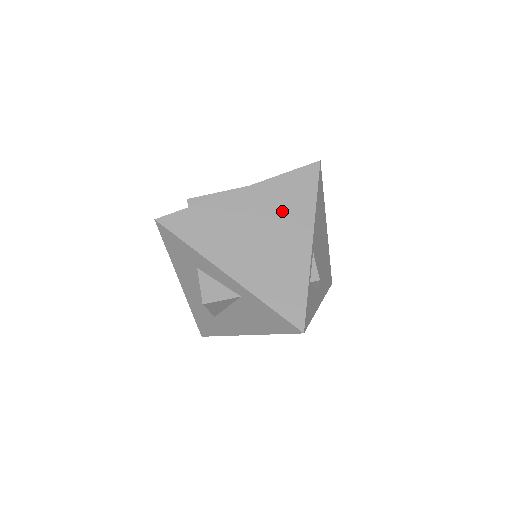
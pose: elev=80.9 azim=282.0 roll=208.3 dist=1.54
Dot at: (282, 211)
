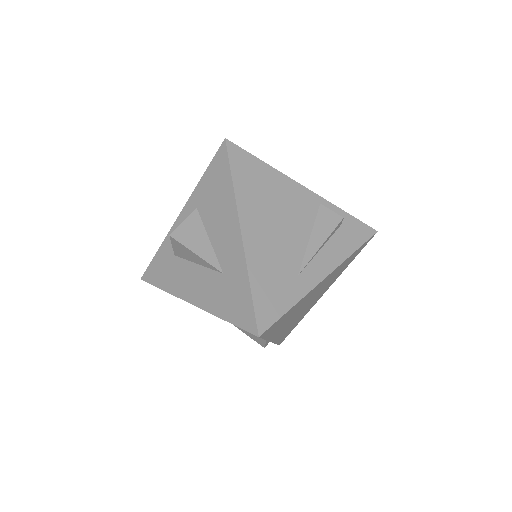
Dot at: occluded
